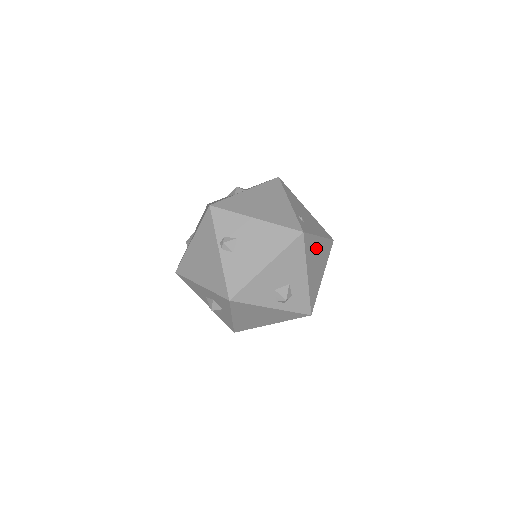
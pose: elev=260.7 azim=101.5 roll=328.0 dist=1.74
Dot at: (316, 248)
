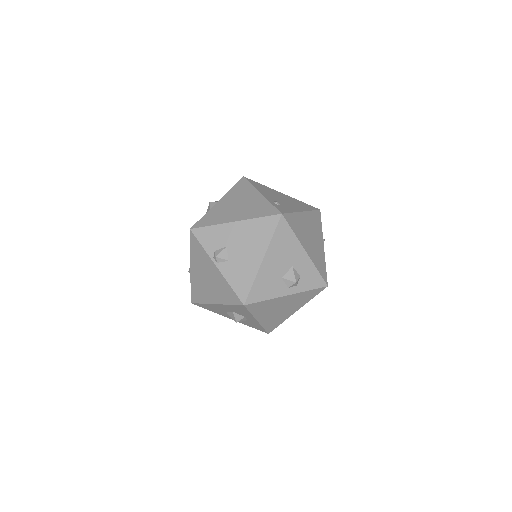
Dot at: (303, 223)
